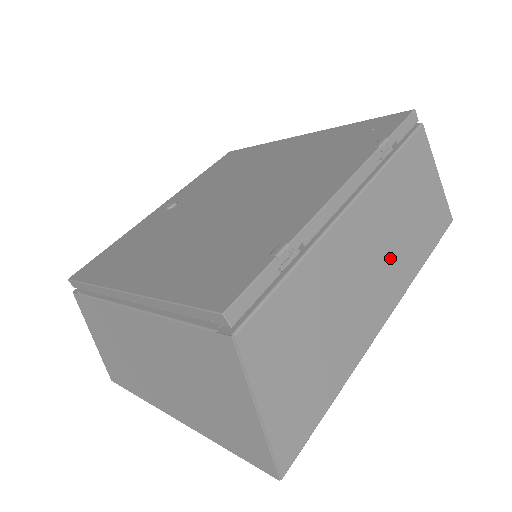
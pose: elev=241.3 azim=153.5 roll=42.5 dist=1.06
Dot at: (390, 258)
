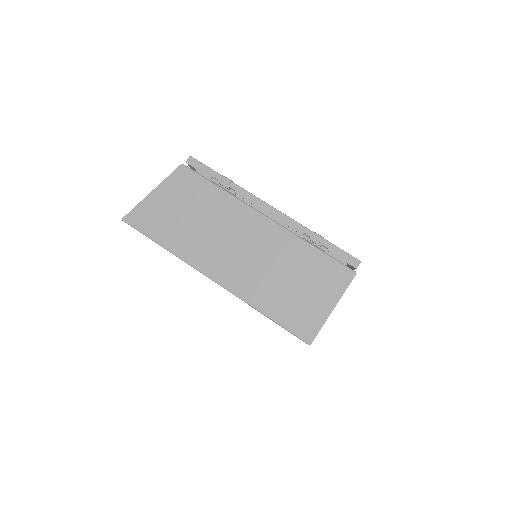
Dot at: (253, 269)
